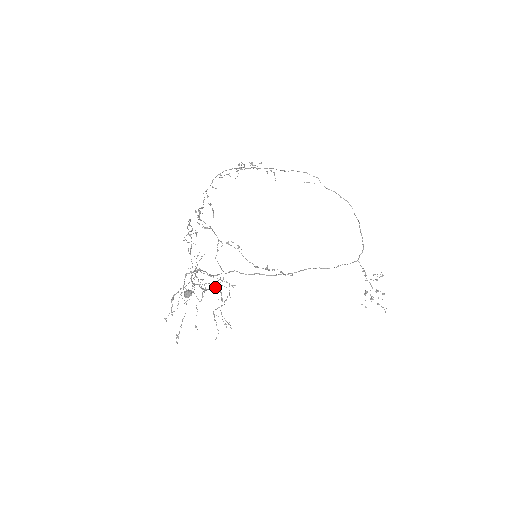
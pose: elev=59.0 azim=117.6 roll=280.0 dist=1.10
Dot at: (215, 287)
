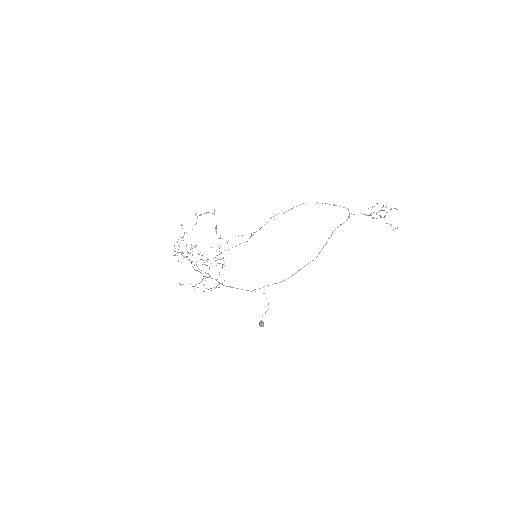
Dot at: occluded
